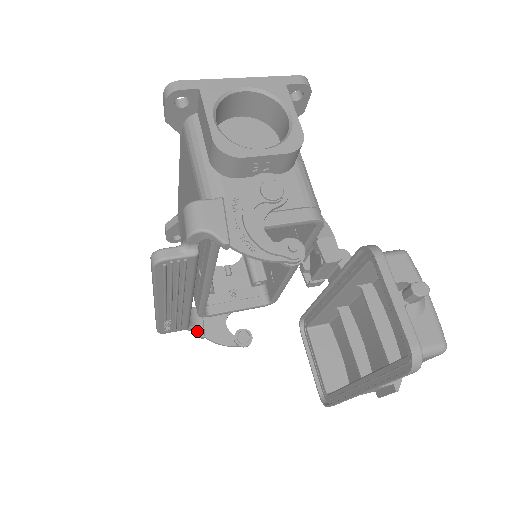
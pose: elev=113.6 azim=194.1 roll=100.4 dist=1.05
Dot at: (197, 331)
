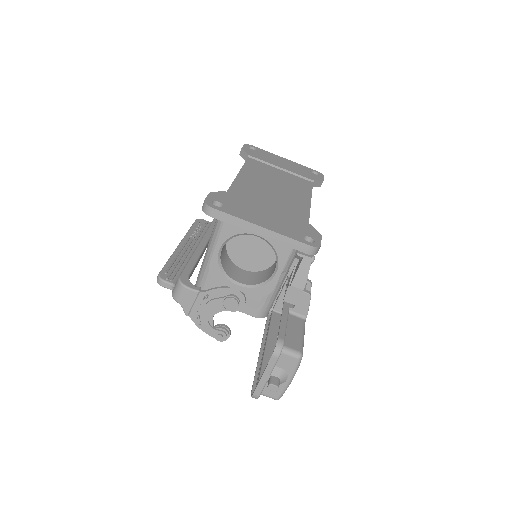
Dot at: occluded
